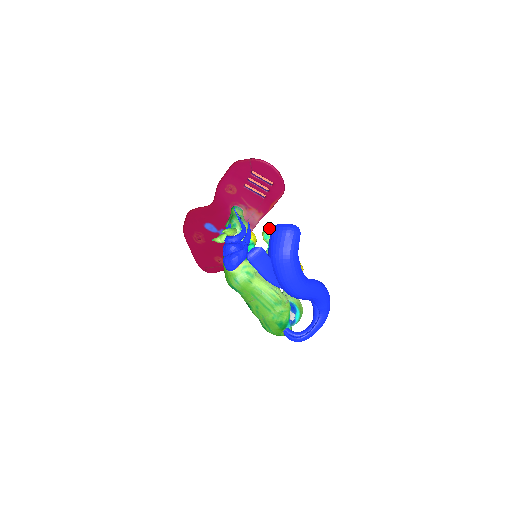
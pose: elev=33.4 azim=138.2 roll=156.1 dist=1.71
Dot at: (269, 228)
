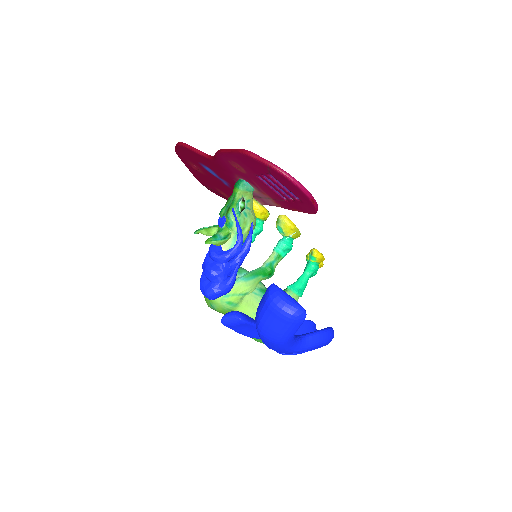
Dot at: (287, 222)
